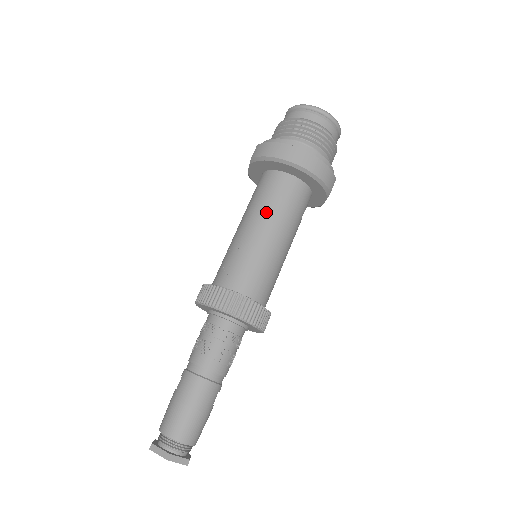
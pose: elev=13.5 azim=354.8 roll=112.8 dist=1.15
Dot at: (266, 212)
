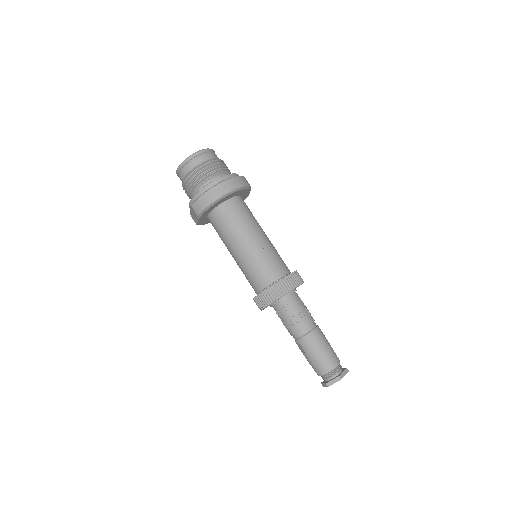
Dot at: (240, 231)
